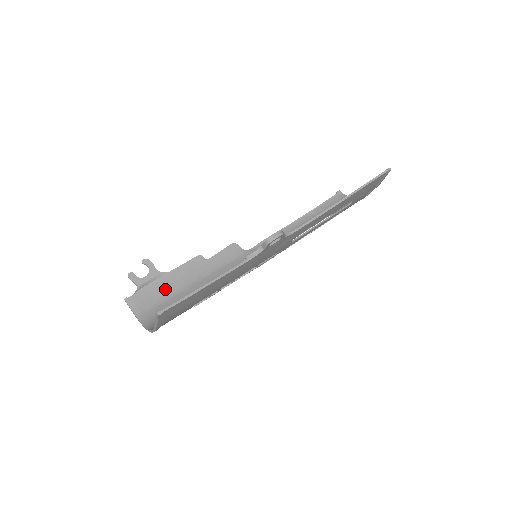
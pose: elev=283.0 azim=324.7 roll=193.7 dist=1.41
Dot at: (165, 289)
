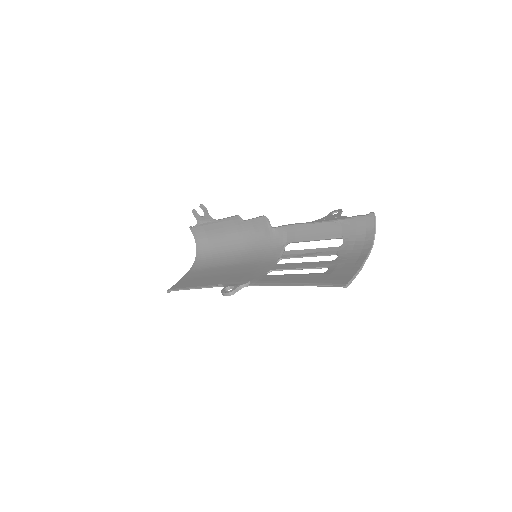
Dot at: (213, 231)
